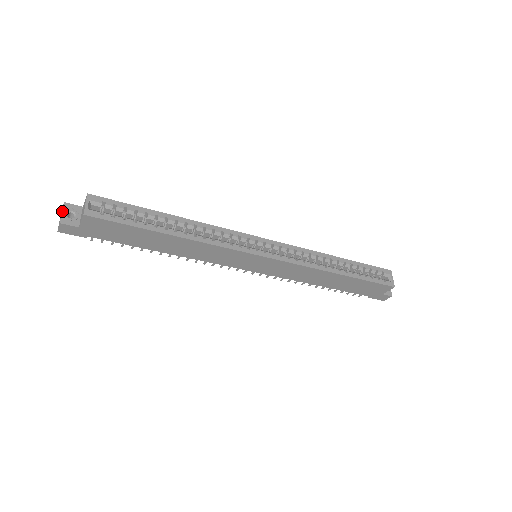
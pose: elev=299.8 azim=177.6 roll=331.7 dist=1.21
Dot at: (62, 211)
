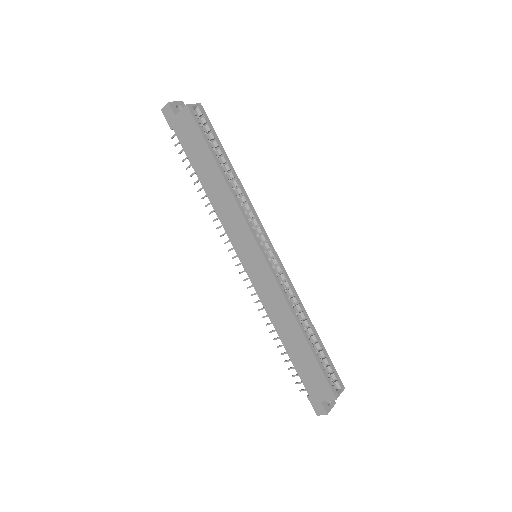
Dot at: (177, 101)
